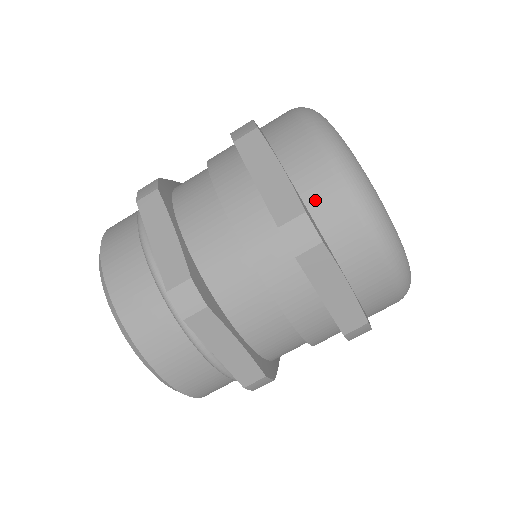
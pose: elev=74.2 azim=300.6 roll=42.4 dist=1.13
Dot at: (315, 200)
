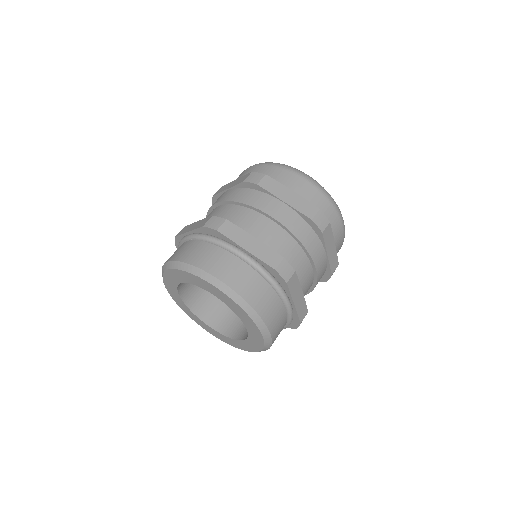
Dot at: (316, 204)
